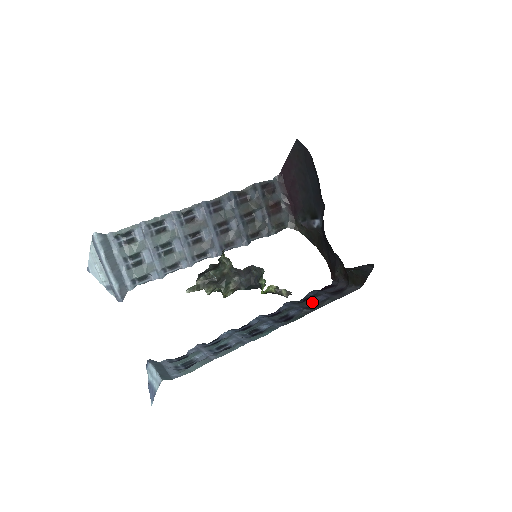
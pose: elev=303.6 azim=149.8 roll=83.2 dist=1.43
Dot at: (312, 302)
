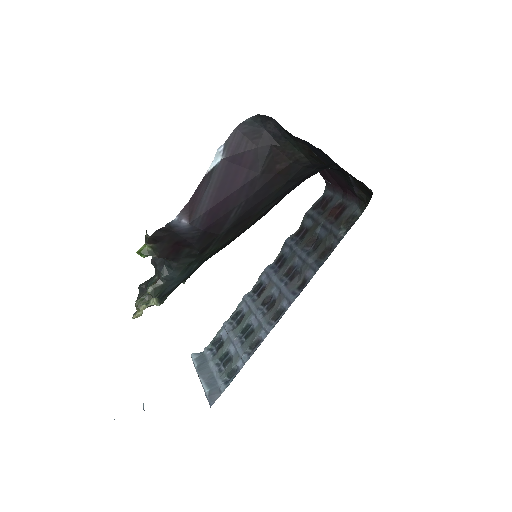
Dot at: occluded
